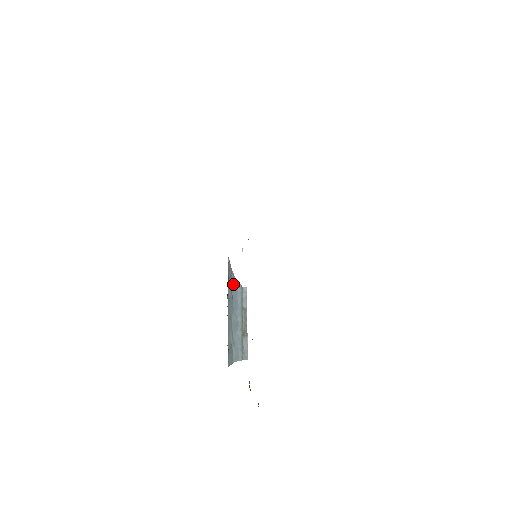
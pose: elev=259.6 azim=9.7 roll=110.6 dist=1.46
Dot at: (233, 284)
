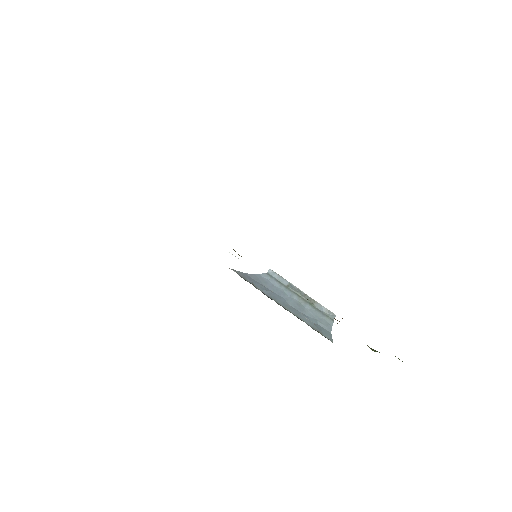
Dot at: (259, 281)
